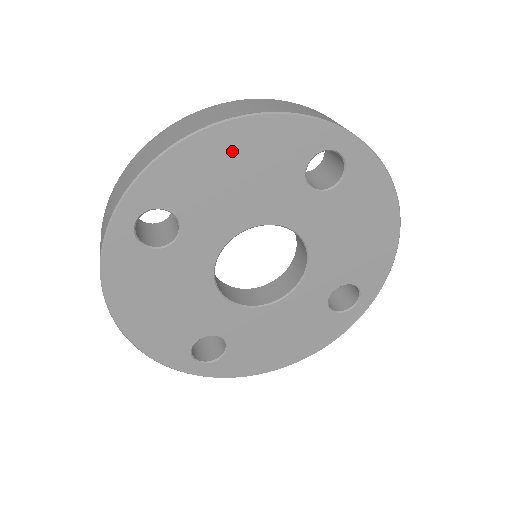
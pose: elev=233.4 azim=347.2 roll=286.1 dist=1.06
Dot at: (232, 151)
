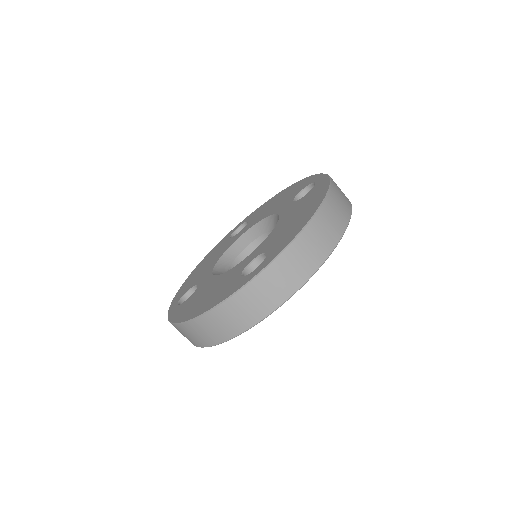
Dot at: occluded
